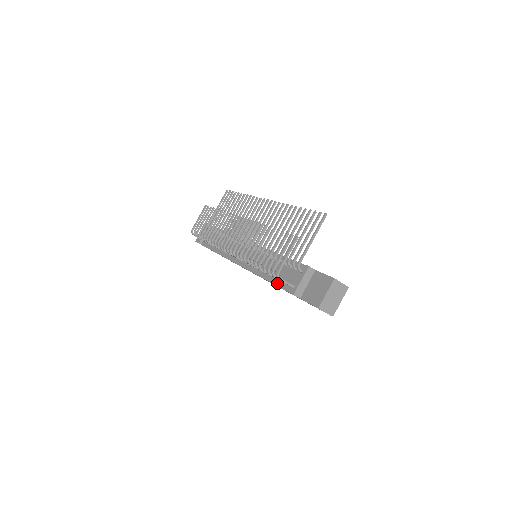
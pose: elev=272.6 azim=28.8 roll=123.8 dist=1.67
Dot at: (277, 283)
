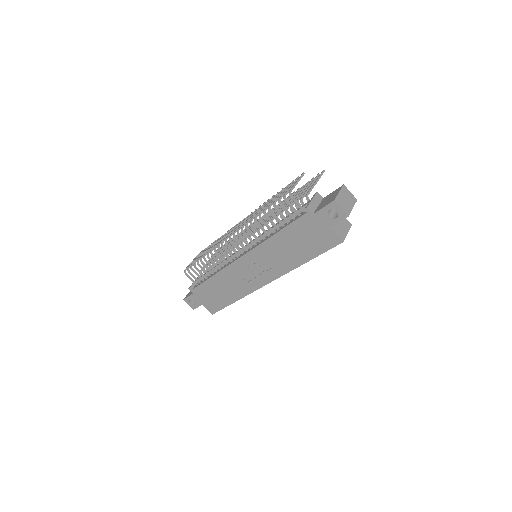
Dot at: (286, 225)
